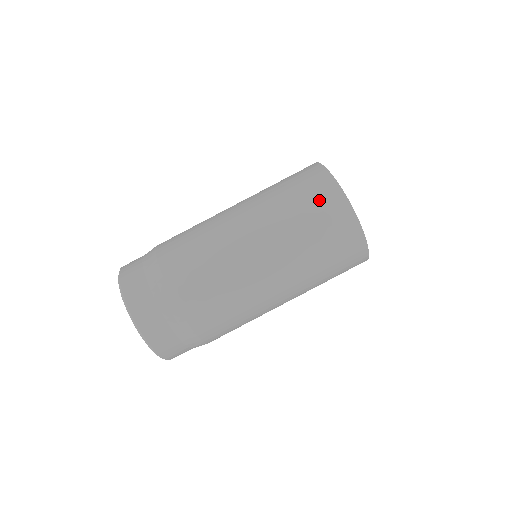
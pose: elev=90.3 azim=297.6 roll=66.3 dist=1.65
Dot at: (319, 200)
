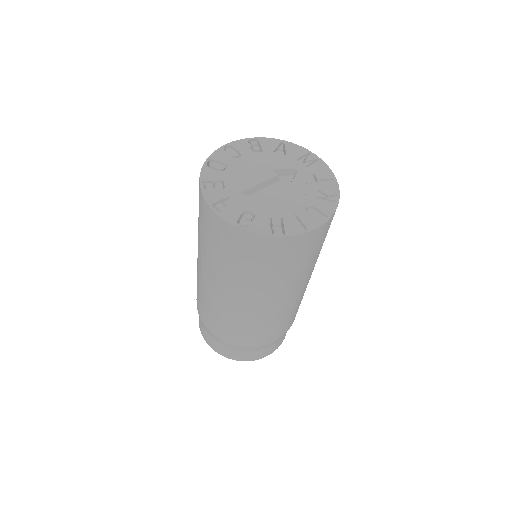
Dot at: (200, 210)
